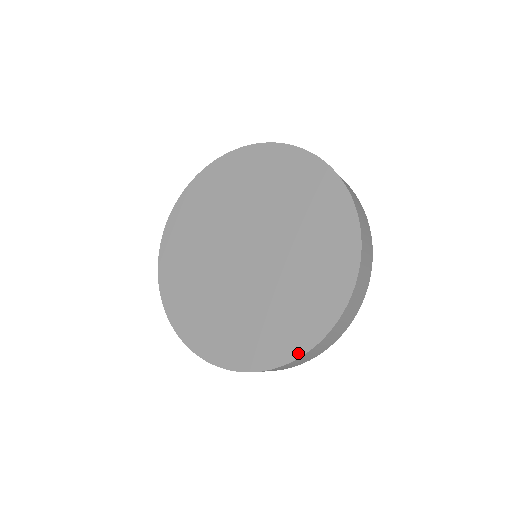
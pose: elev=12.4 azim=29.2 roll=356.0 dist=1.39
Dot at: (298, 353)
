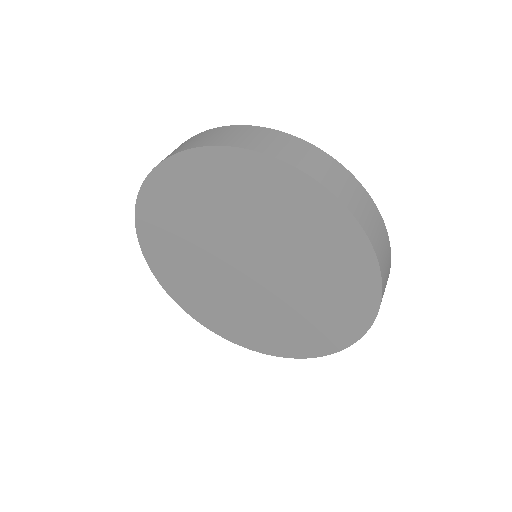
Dot at: (238, 343)
